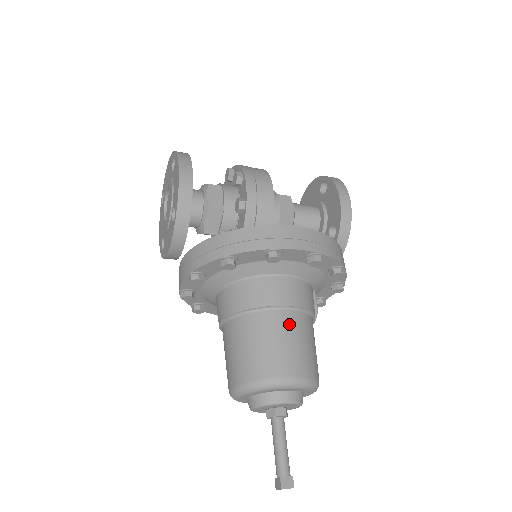
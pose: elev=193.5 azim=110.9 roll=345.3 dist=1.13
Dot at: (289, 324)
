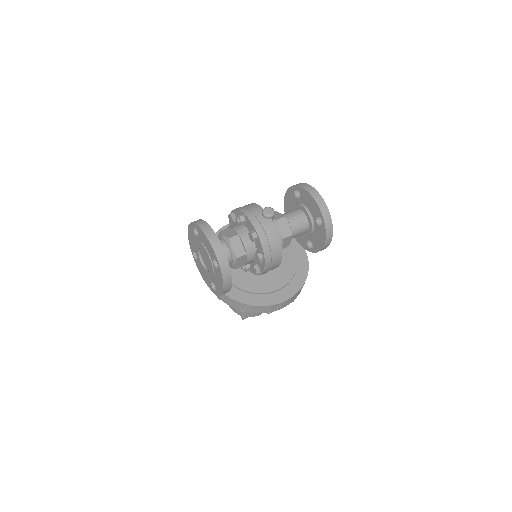
Dot at: occluded
